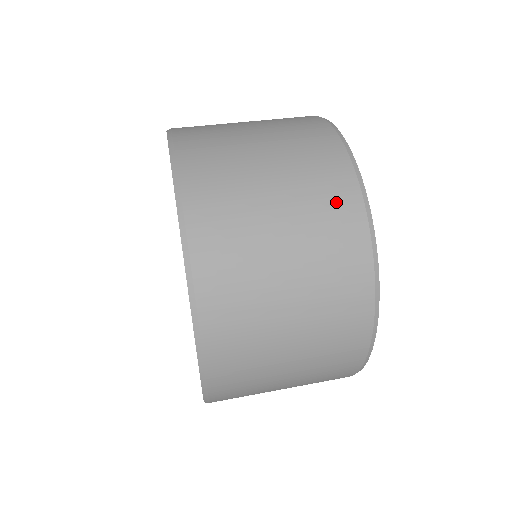
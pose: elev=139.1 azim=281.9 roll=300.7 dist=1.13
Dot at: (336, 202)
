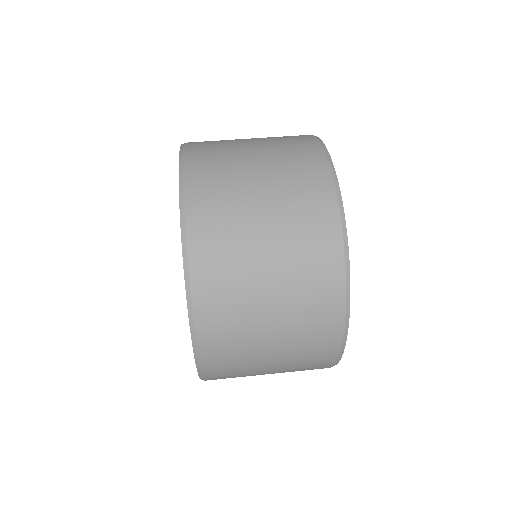
Dot at: (312, 190)
